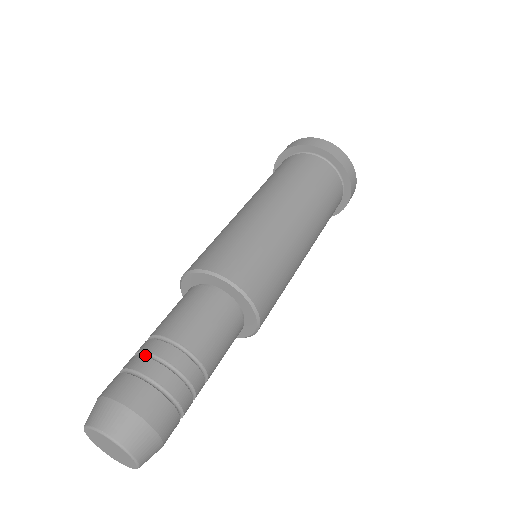
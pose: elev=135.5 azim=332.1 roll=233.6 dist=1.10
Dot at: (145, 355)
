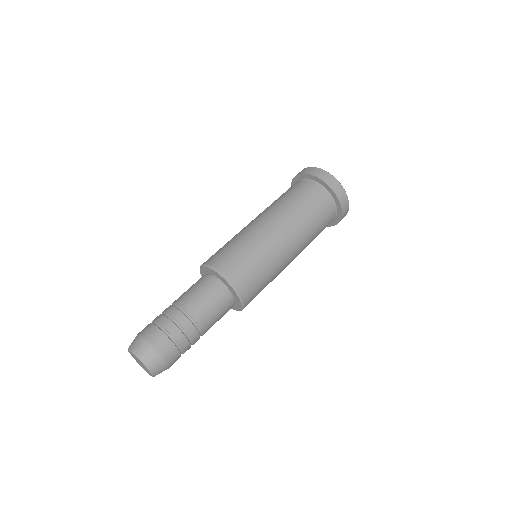
Dot at: (163, 314)
